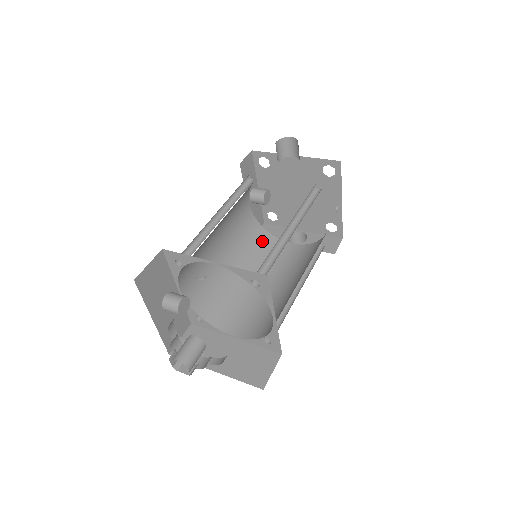
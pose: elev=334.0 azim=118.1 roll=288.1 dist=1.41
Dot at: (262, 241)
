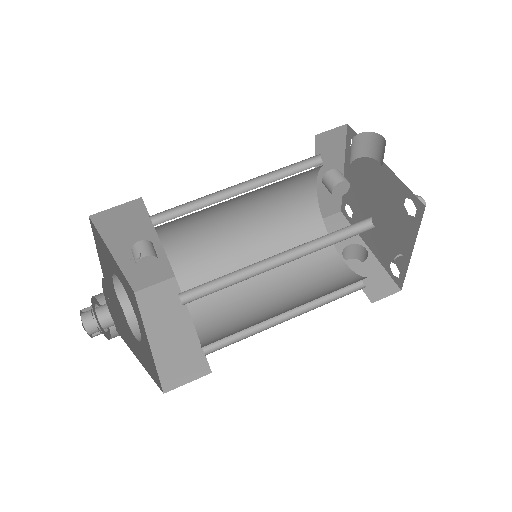
Dot at: (309, 234)
